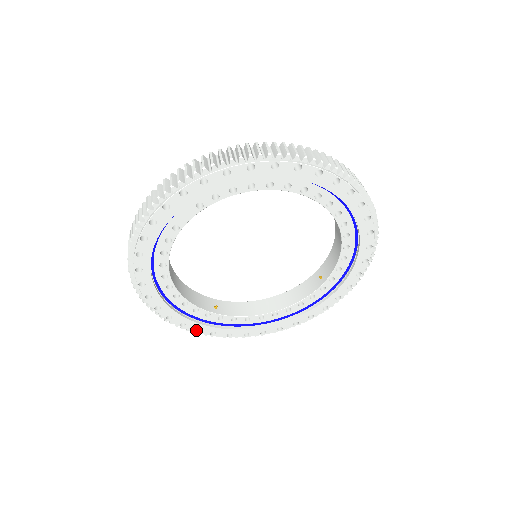
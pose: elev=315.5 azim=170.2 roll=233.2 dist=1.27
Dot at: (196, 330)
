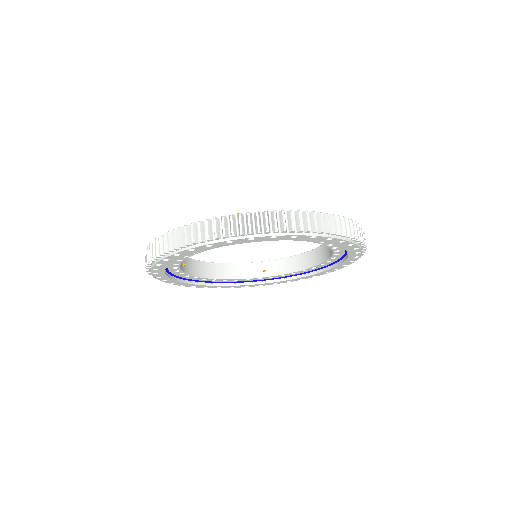
Dot at: (156, 276)
